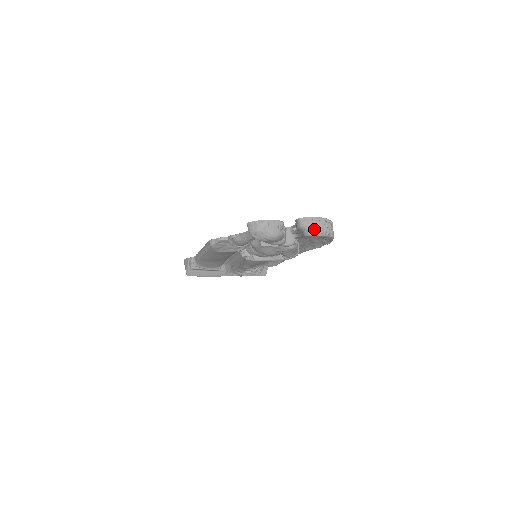
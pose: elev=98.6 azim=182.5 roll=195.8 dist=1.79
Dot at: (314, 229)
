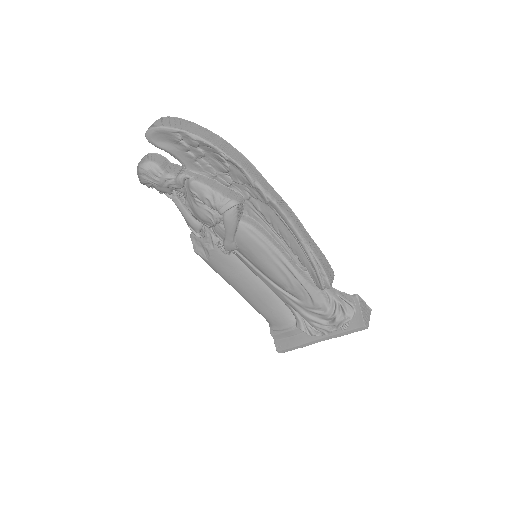
Dot at: occluded
